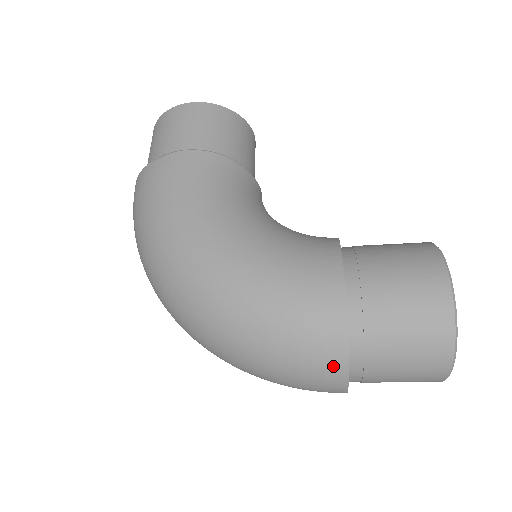
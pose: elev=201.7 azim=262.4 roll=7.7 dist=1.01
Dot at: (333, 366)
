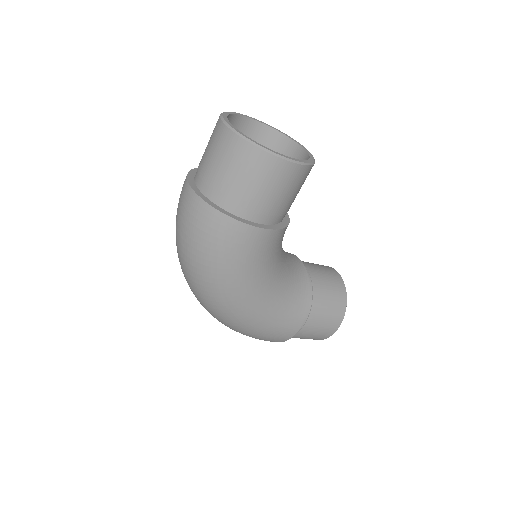
Dot at: occluded
